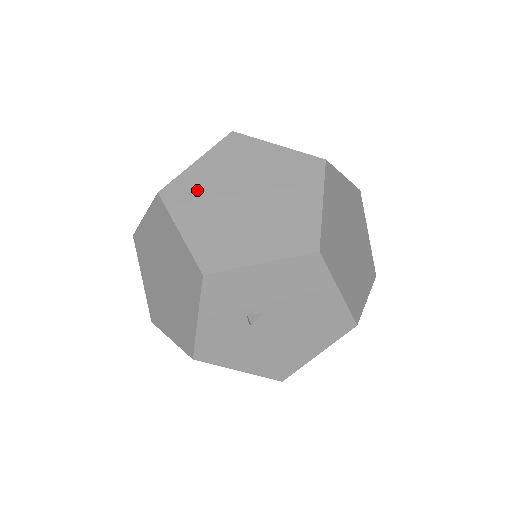
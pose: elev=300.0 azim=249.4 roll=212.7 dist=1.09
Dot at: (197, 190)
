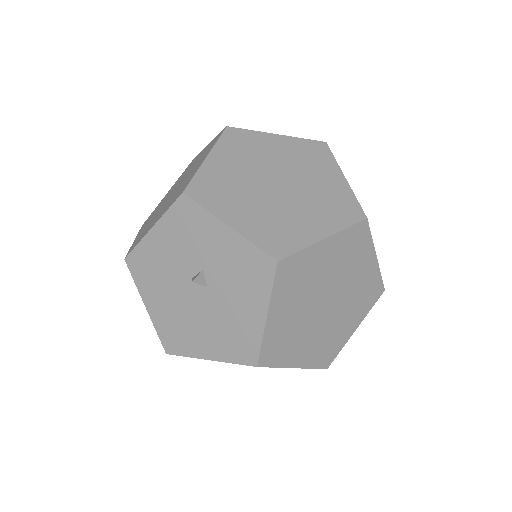
Dot at: (286, 335)
